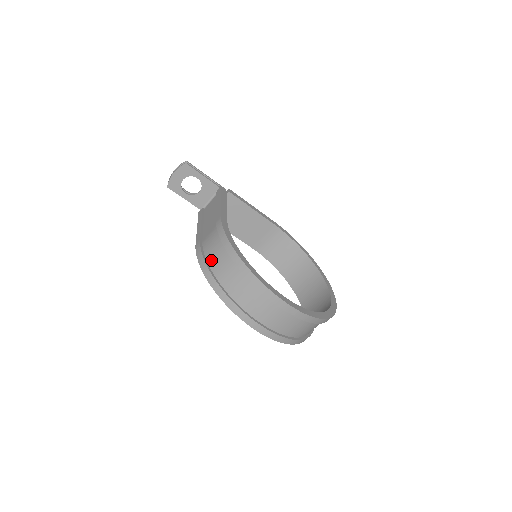
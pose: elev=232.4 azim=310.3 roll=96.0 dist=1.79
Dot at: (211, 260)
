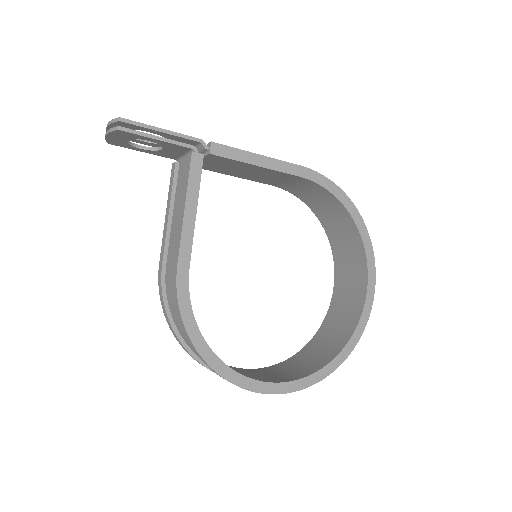
Dot at: (173, 315)
